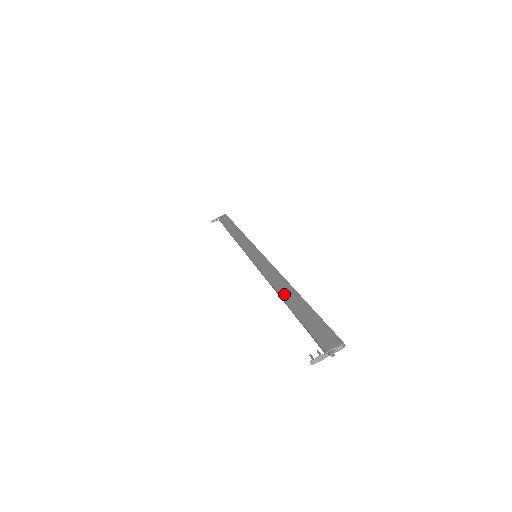
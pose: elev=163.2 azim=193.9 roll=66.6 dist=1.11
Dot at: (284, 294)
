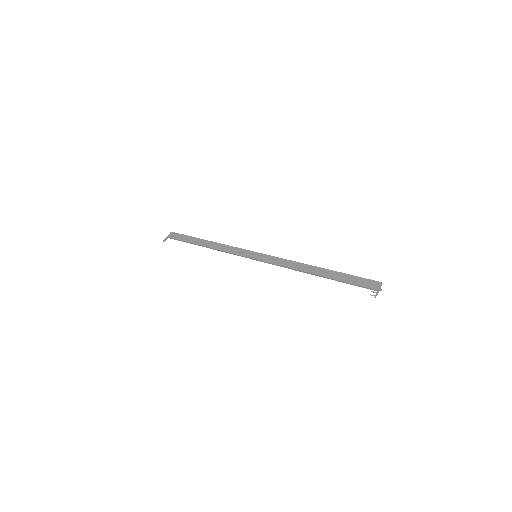
Dot at: (315, 272)
